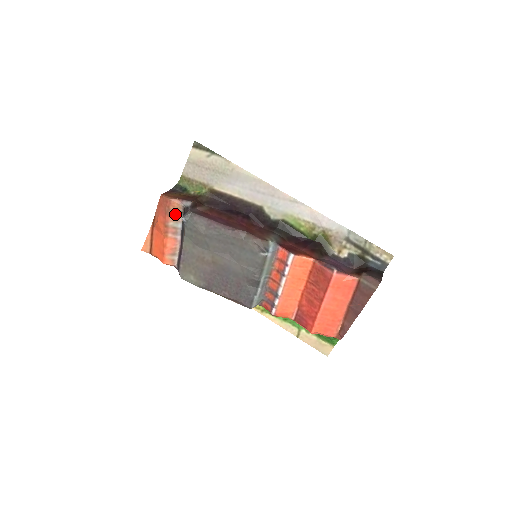
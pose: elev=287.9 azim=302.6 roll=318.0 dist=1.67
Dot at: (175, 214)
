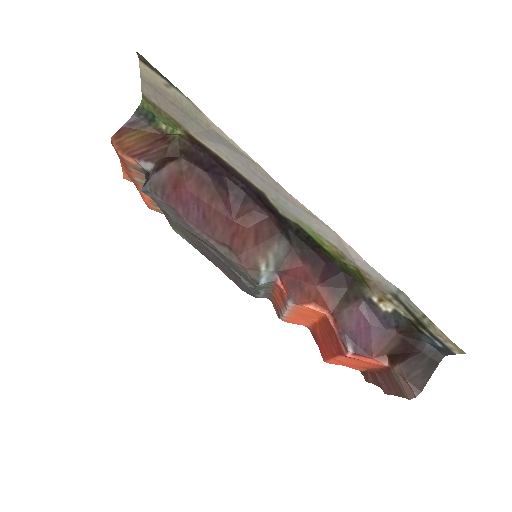
Dot at: (137, 172)
